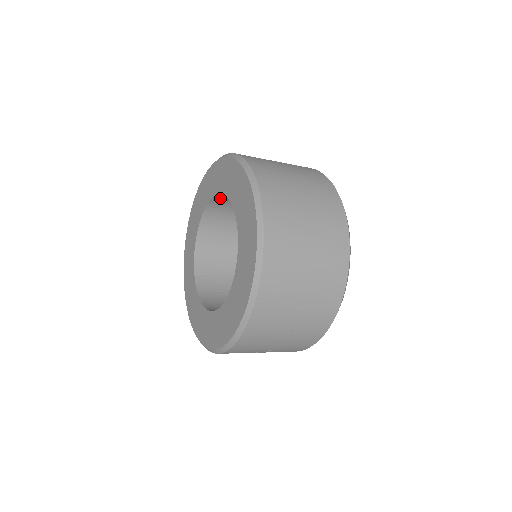
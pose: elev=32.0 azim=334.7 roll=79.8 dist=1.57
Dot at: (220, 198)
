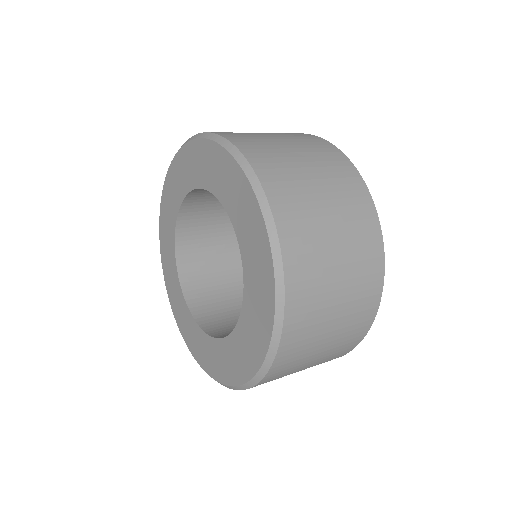
Dot at: occluded
